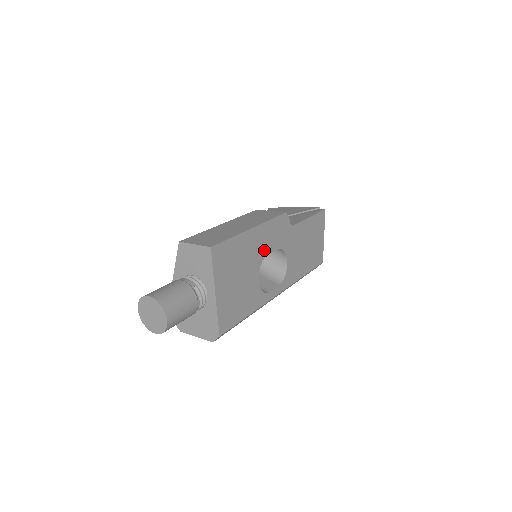
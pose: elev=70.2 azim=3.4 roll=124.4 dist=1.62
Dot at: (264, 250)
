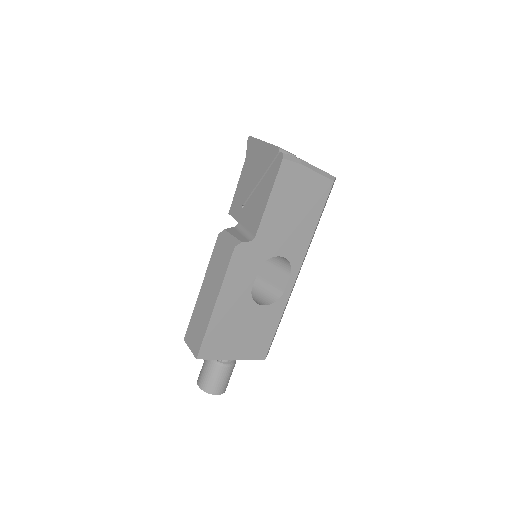
Dot at: (244, 291)
